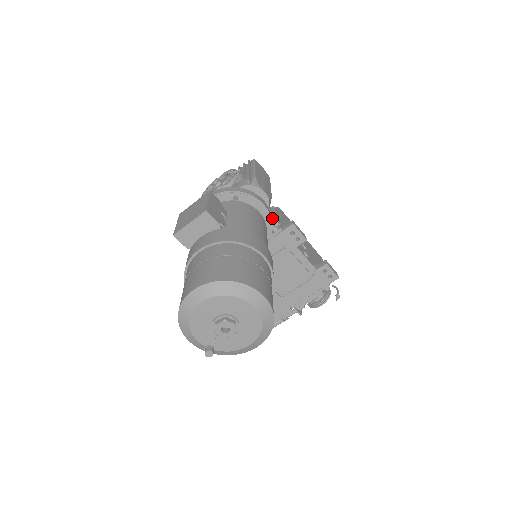
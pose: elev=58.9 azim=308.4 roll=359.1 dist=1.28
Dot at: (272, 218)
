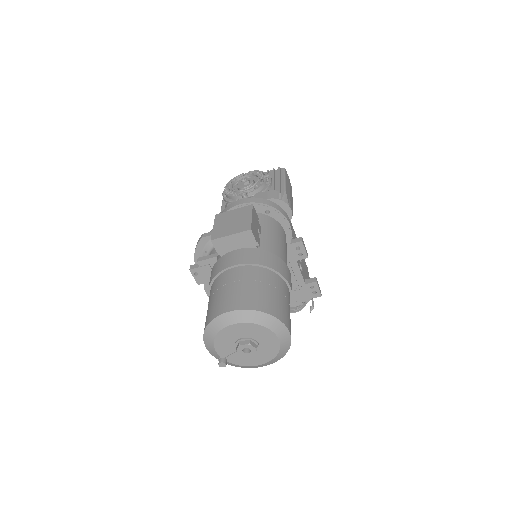
Dot at: occluded
